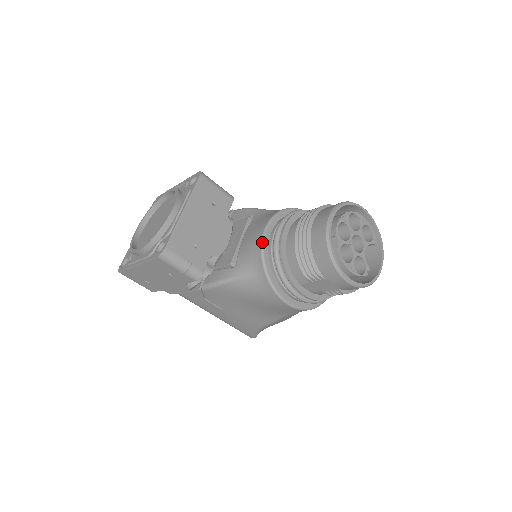
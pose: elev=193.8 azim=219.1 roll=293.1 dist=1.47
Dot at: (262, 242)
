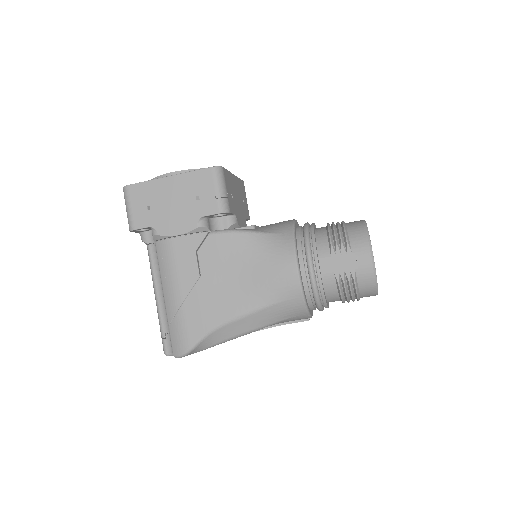
Dot at: (294, 220)
